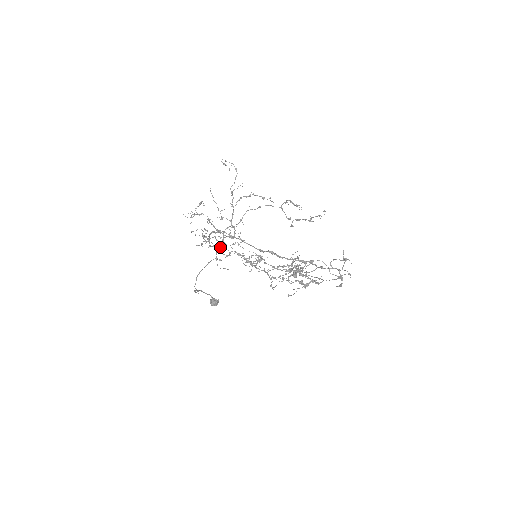
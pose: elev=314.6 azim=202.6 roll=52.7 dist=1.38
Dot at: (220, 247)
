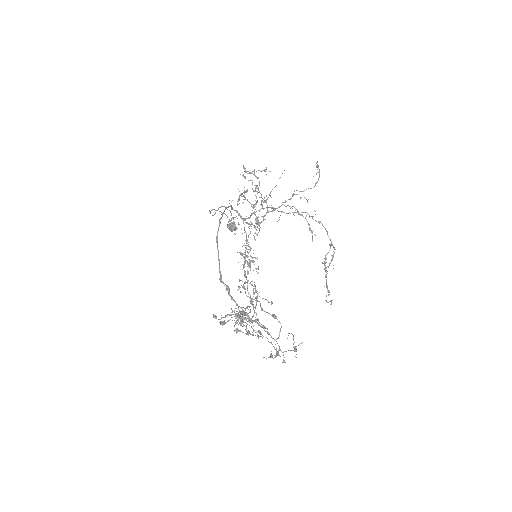
Dot at: occluded
